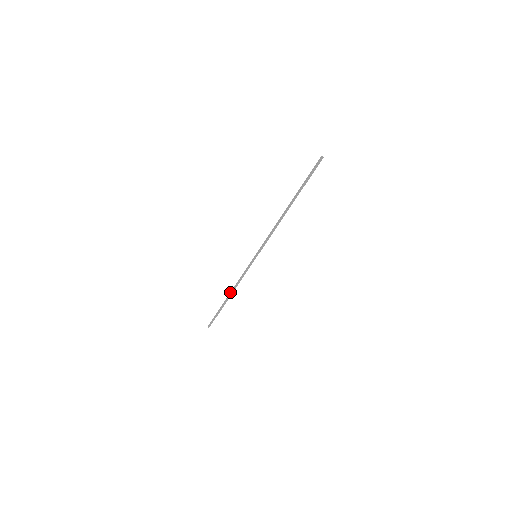
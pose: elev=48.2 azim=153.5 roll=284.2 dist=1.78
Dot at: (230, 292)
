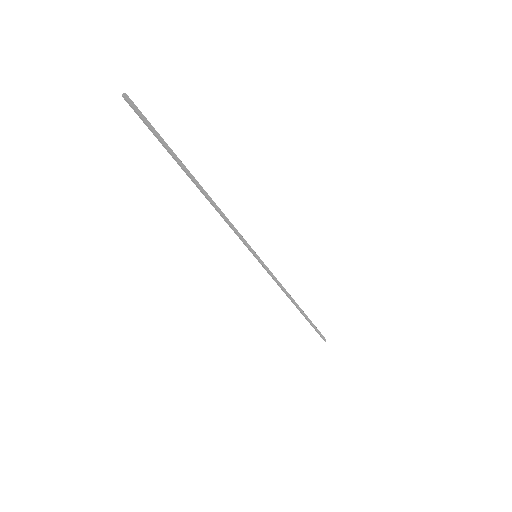
Dot at: occluded
